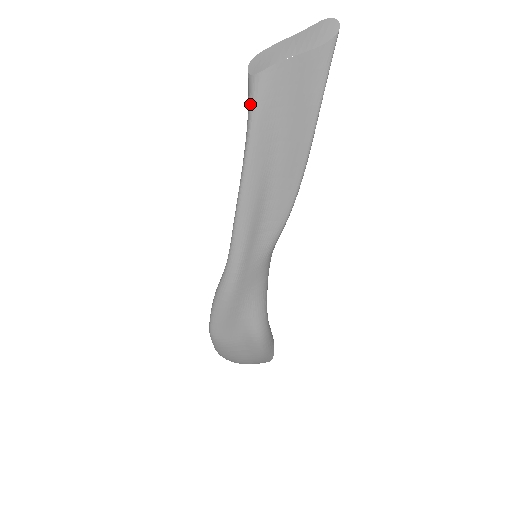
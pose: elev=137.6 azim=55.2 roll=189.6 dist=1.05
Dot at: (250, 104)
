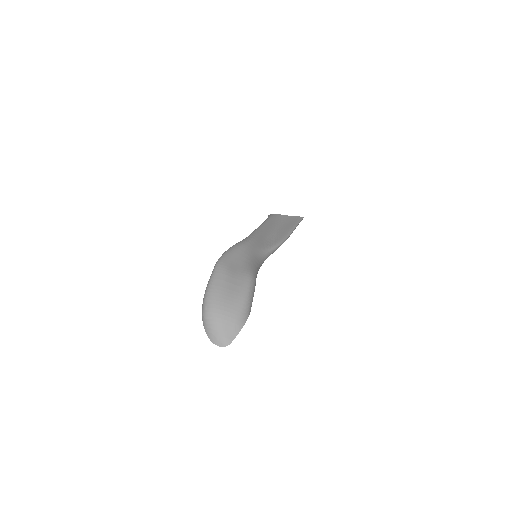
Dot at: occluded
